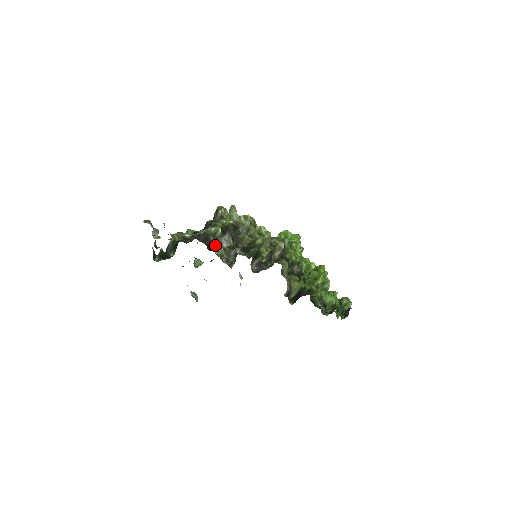
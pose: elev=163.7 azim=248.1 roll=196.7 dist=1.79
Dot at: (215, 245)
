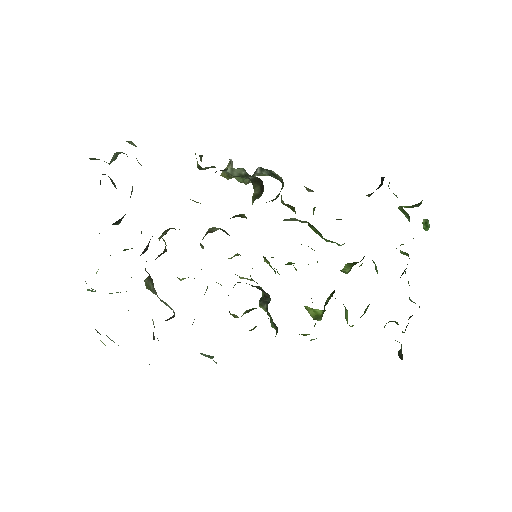
Dot at: occluded
